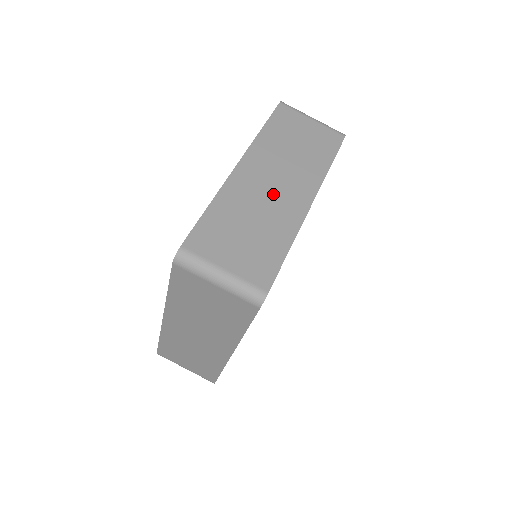
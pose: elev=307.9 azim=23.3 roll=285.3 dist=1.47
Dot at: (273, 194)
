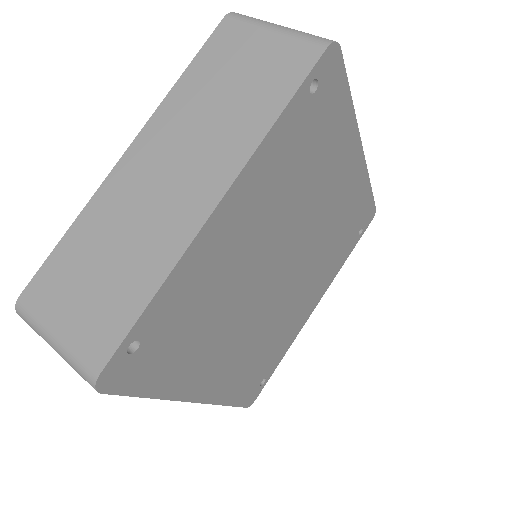
Dot at: (160, 196)
